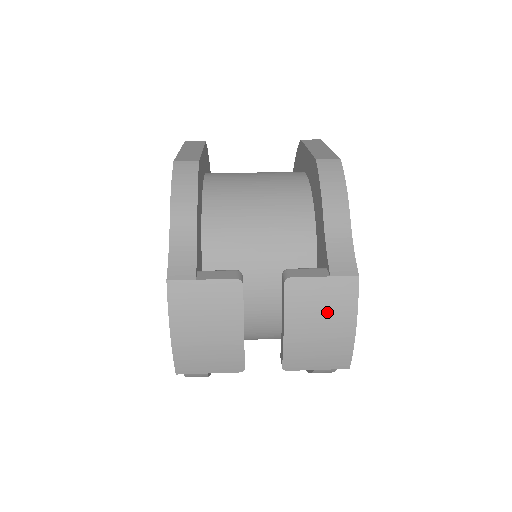
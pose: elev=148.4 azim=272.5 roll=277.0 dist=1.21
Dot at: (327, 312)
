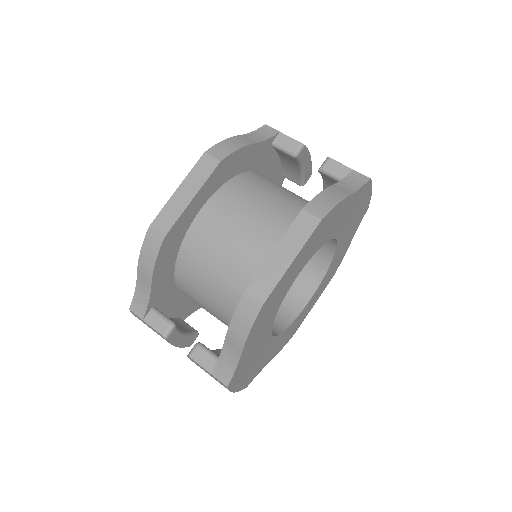
Dot at: occluded
